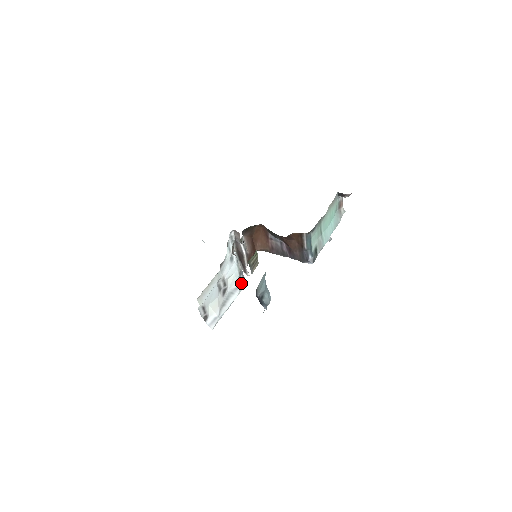
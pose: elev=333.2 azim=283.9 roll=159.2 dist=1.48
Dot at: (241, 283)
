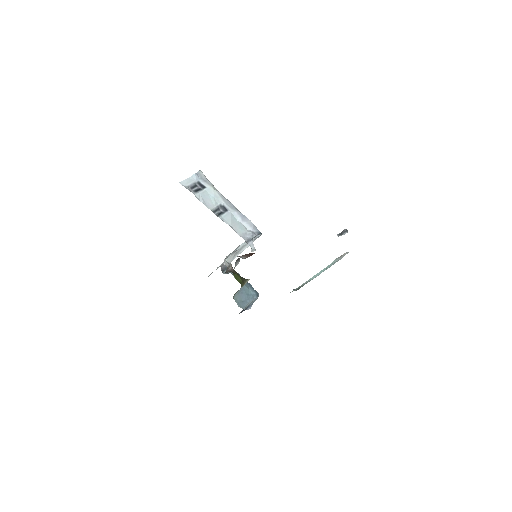
Dot at: (254, 238)
